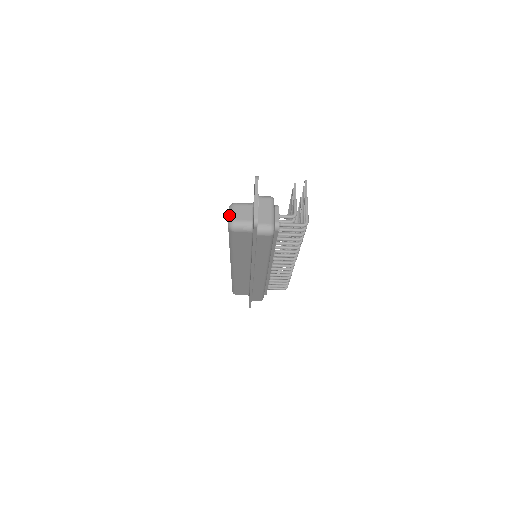
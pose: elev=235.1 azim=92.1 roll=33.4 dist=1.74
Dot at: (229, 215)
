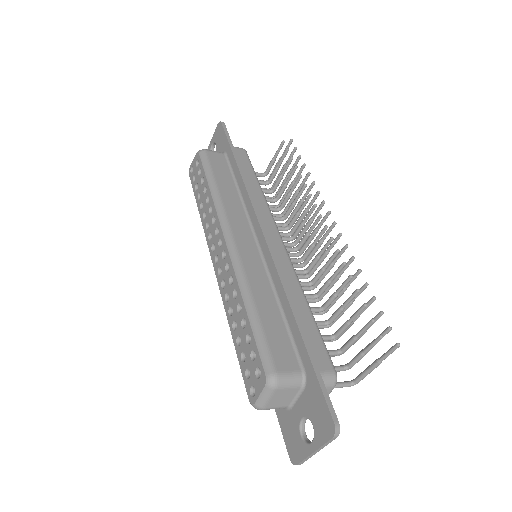
Dot at: (260, 398)
